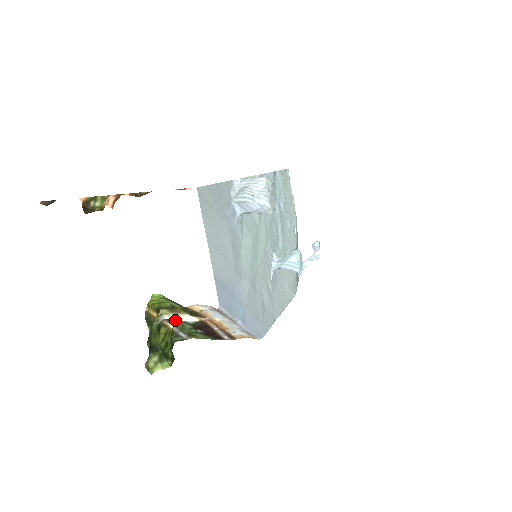
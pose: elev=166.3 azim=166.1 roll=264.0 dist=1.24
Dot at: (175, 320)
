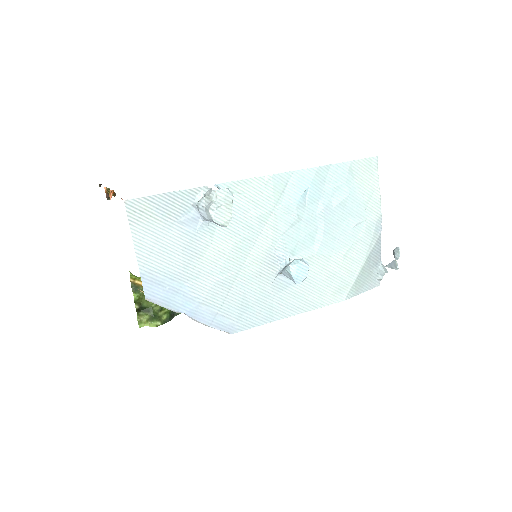
Dot at: occluded
